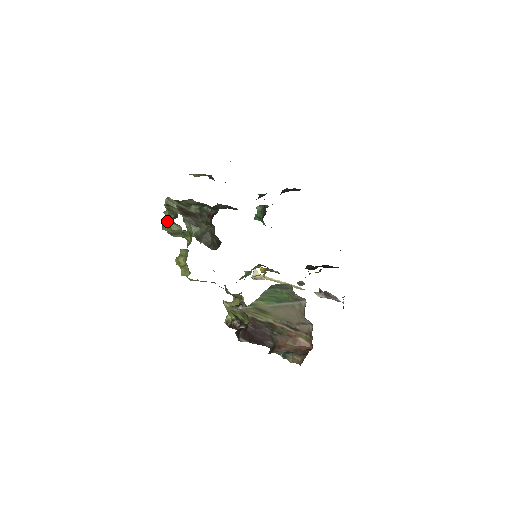
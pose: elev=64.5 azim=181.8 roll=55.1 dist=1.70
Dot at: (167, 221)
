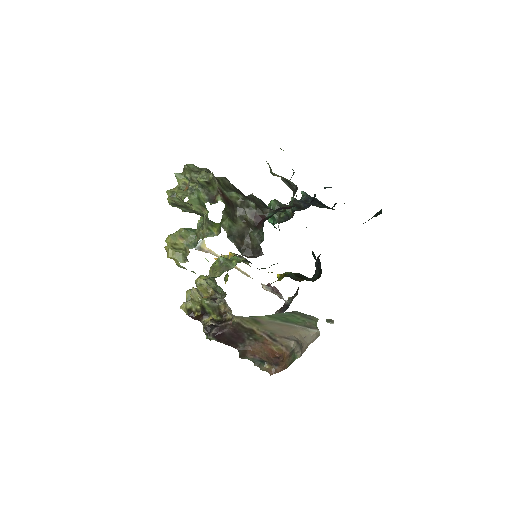
Dot at: (191, 197)
